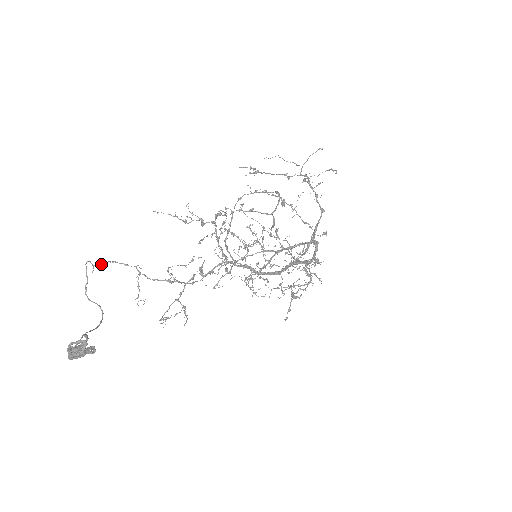
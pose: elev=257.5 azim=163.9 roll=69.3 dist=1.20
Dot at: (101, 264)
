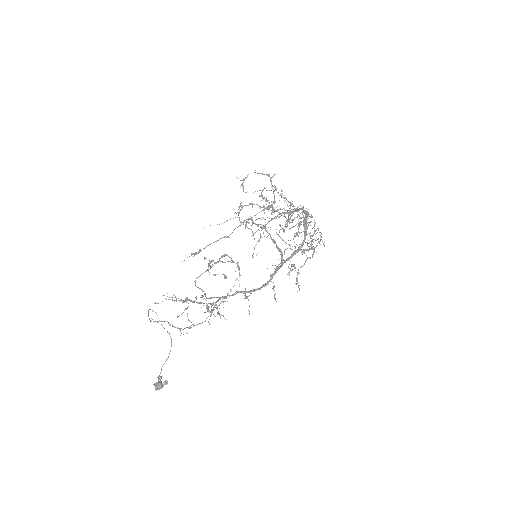
Dot at: occluded
